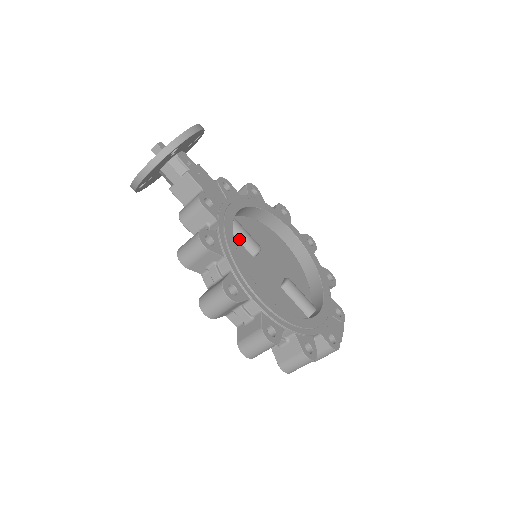
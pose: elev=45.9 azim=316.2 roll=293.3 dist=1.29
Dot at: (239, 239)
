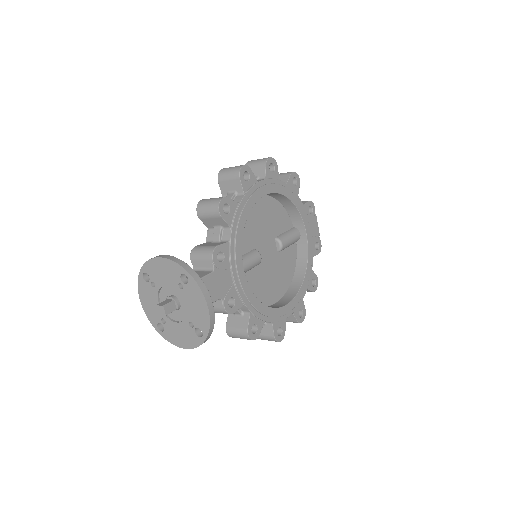
Dot at: (247, 272)
